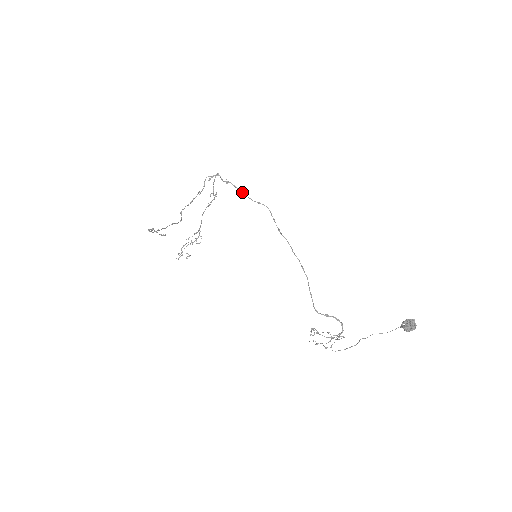
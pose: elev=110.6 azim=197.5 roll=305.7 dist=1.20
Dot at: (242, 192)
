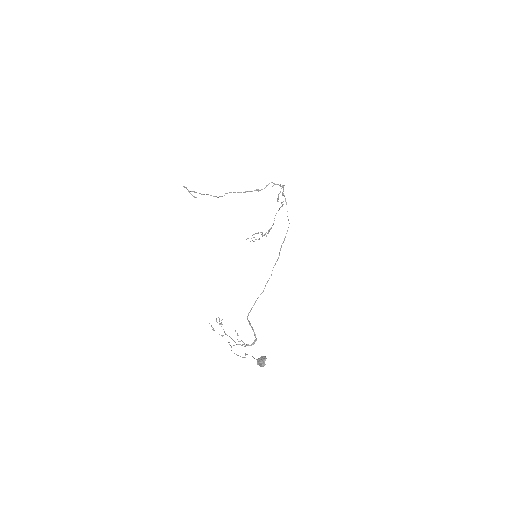
Dot at: occluded
